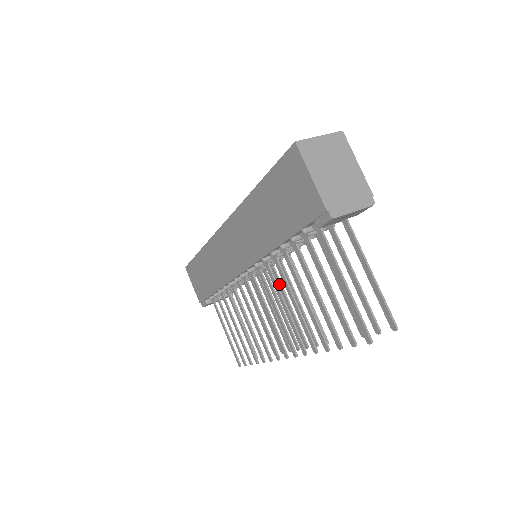
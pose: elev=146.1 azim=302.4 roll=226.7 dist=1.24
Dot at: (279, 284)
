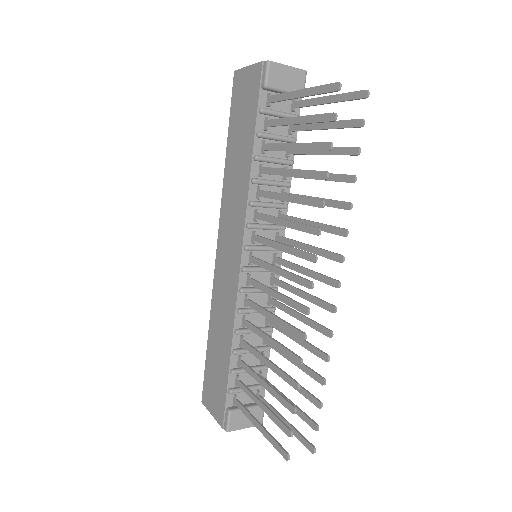
Dot at: (287, 264)
